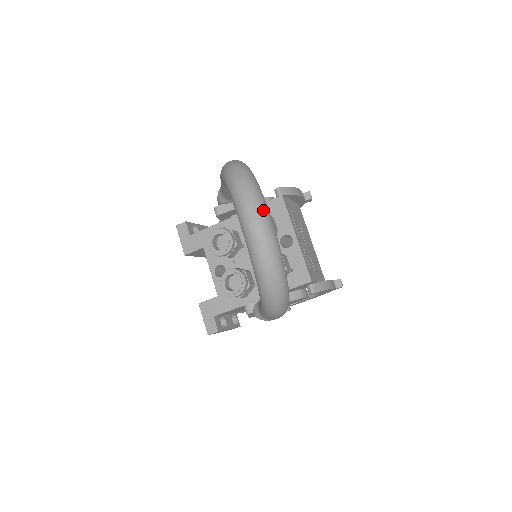
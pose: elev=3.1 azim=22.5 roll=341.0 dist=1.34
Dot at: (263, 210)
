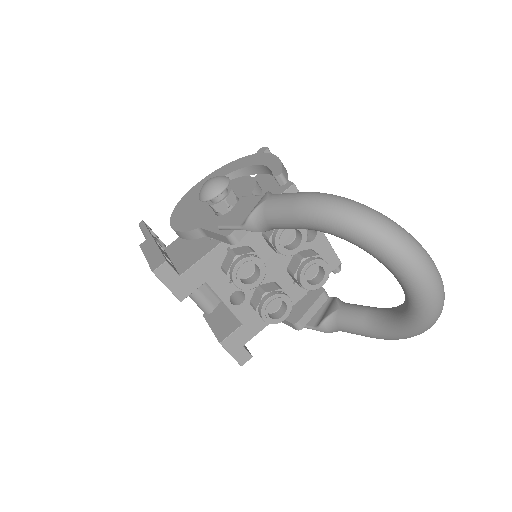
Dot at: occluded
